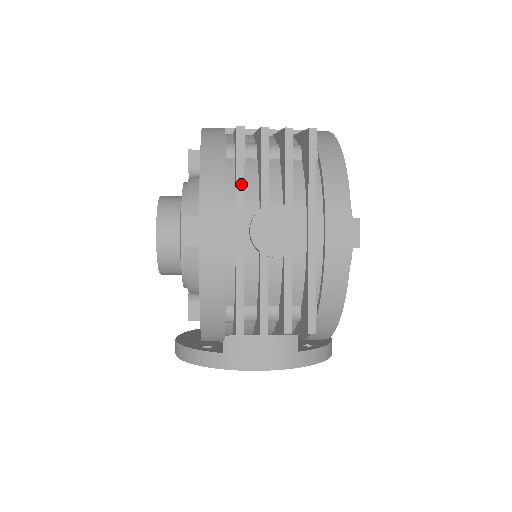
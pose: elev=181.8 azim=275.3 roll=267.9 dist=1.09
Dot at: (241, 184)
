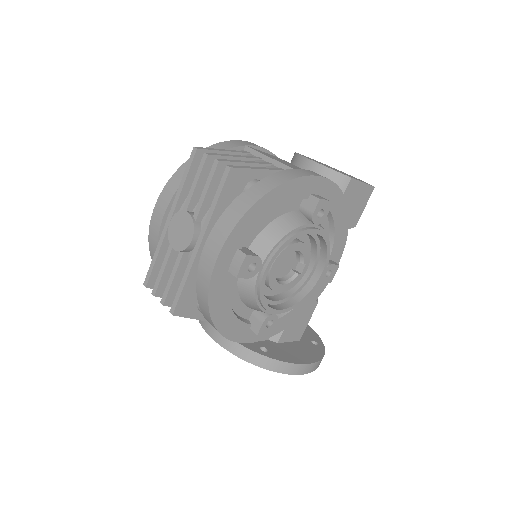
Dot at: (181, 189)
